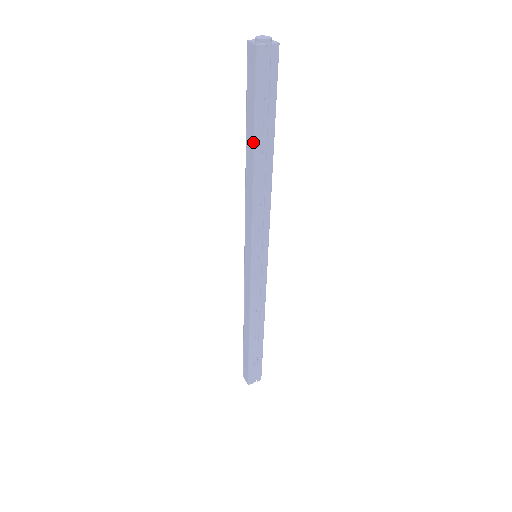
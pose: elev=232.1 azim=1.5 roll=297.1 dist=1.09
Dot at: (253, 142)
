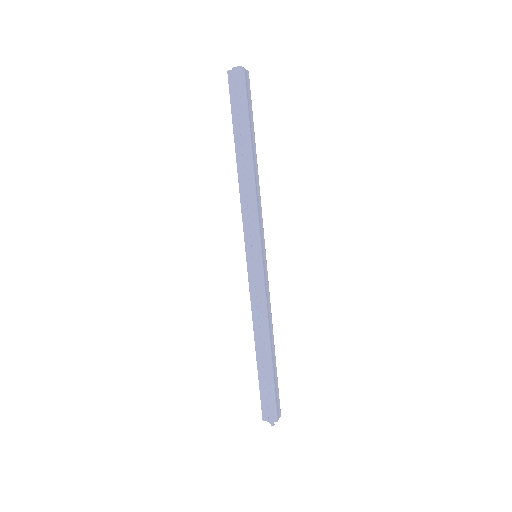
Dot at: occluded
